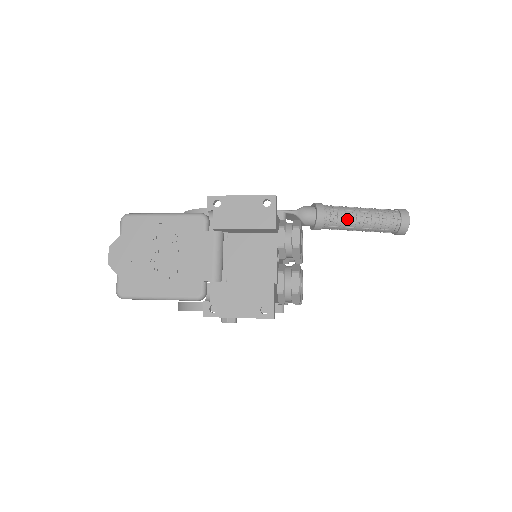
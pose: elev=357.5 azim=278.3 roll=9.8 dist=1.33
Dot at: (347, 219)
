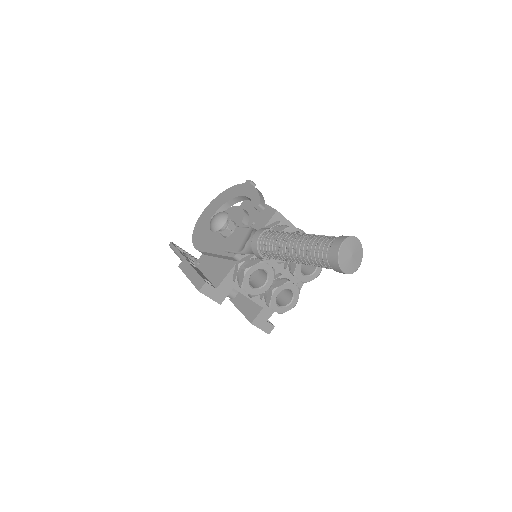
Dot at: (284, 260)
